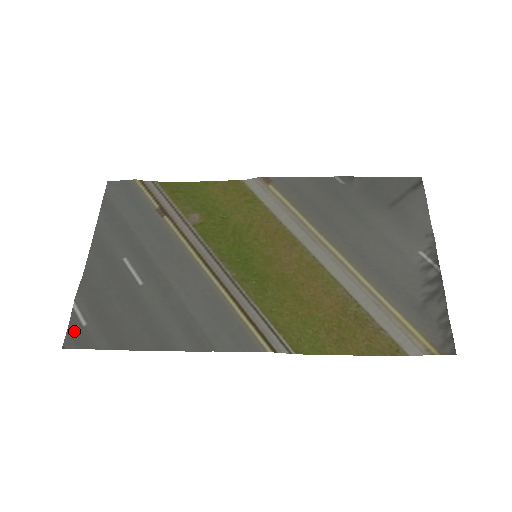
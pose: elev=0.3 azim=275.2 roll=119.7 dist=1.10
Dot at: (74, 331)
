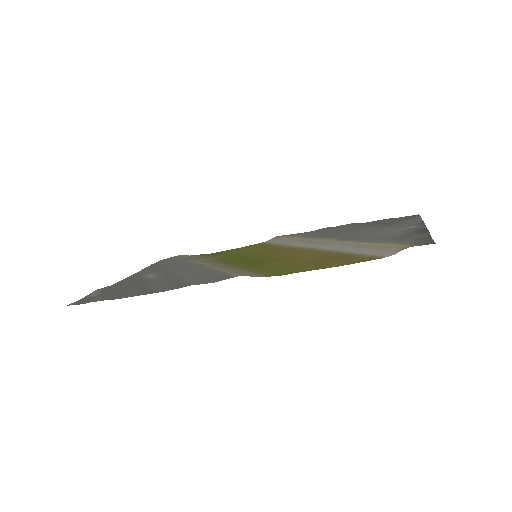
Dot at: (83, 300)
